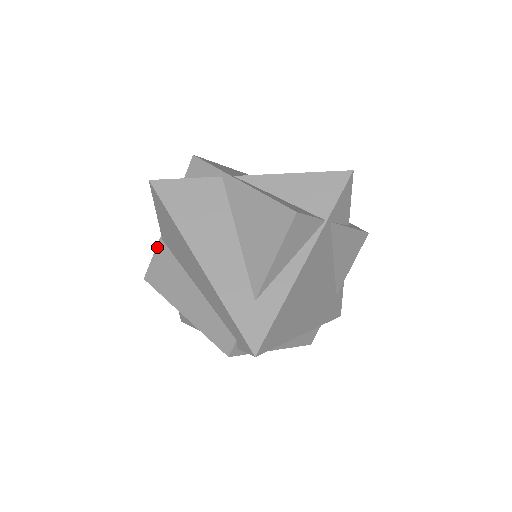
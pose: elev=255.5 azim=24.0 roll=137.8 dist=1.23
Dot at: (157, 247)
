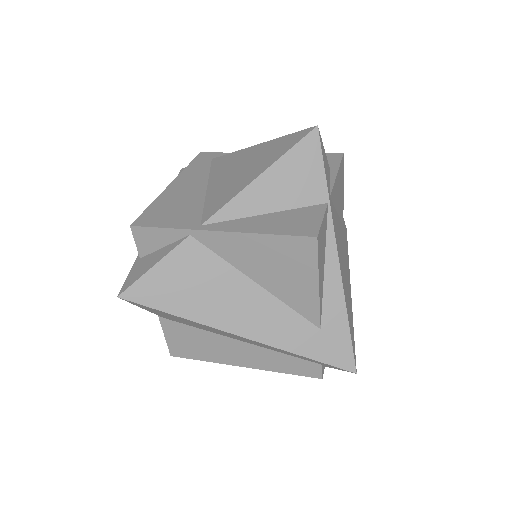
Dot at: (162, 326)
